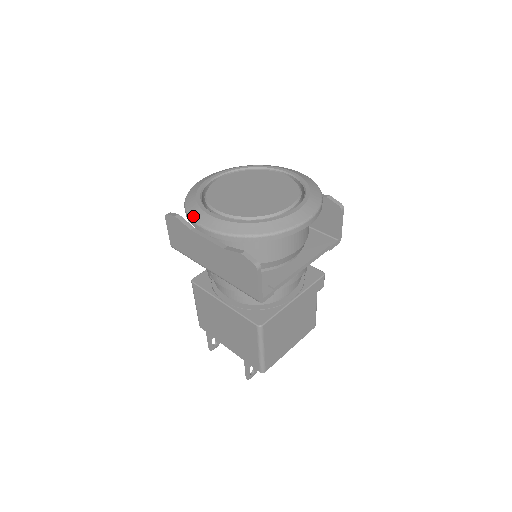
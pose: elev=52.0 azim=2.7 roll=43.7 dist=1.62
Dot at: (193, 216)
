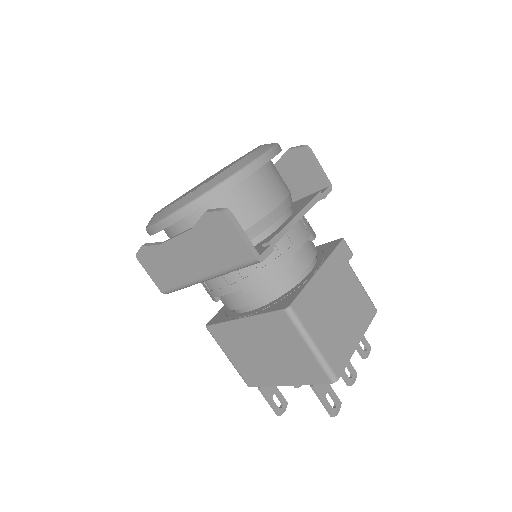
Dot at: (151, 224)
